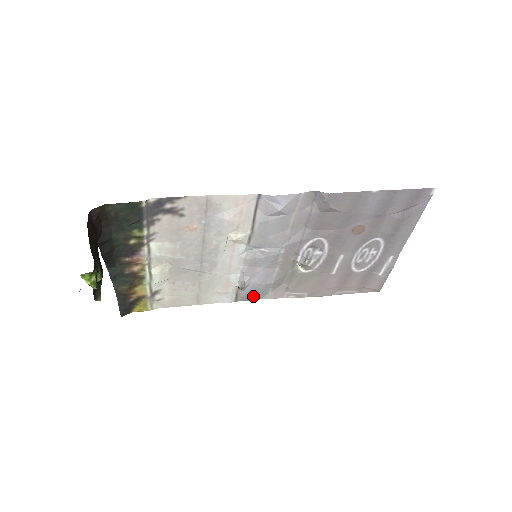
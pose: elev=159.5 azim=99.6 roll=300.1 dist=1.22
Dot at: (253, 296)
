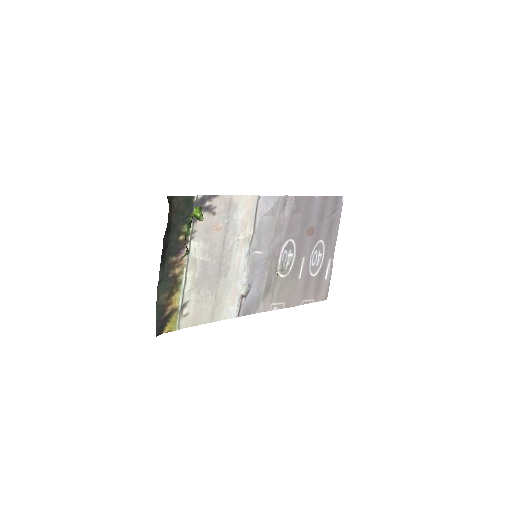
Dot at: (250, 309)
